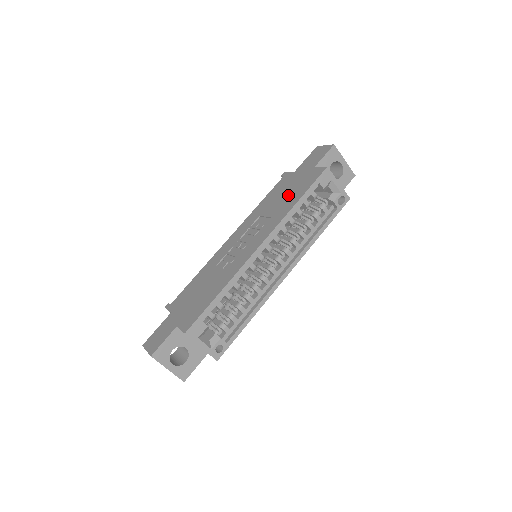
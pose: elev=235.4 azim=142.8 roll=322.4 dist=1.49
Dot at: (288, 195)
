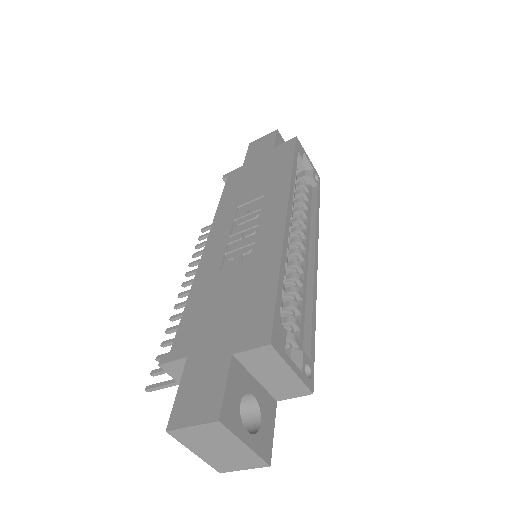
Dot at: (265, 174)
